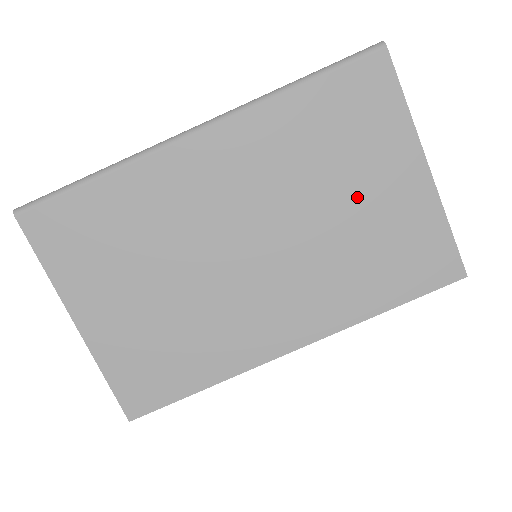
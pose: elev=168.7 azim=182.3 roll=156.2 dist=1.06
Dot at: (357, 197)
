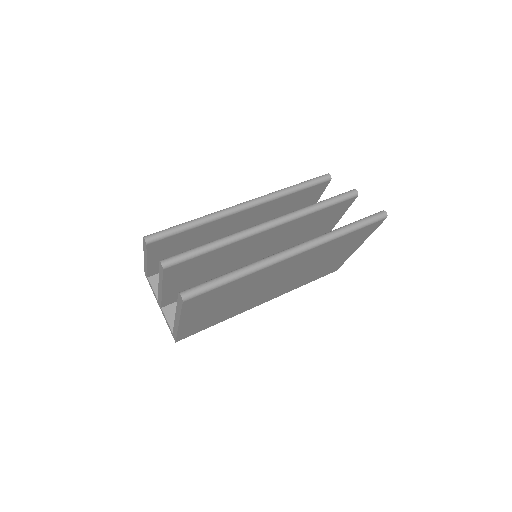
Dot at: (329, 260)
